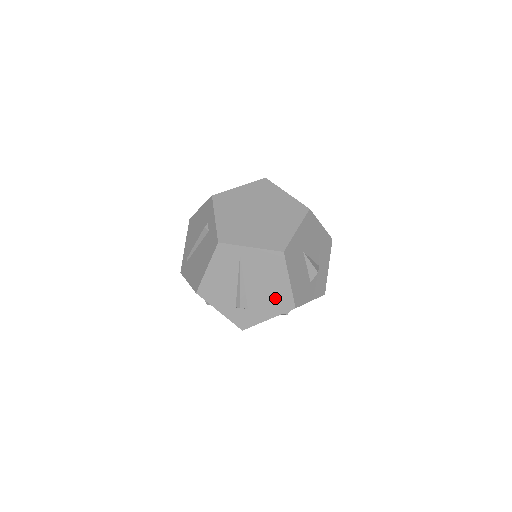
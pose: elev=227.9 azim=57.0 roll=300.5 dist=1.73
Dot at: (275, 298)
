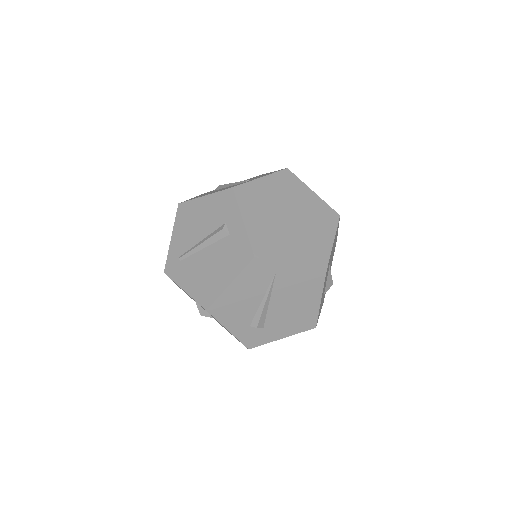
Dot at: (298, 318)
